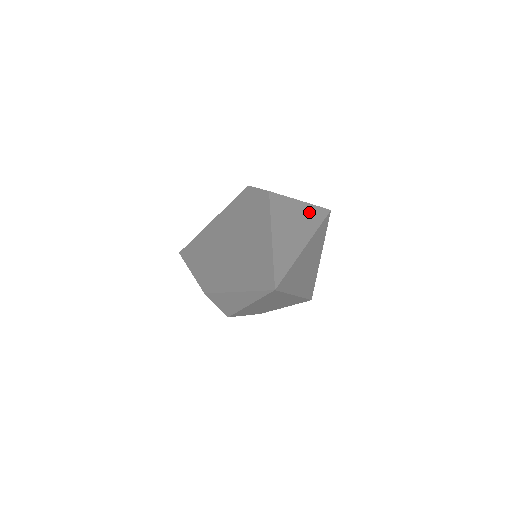
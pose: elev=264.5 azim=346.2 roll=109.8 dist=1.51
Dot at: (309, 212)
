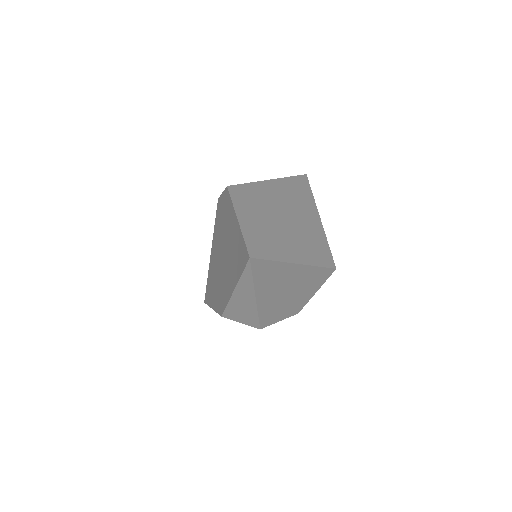
Dot at: (279, 185)
